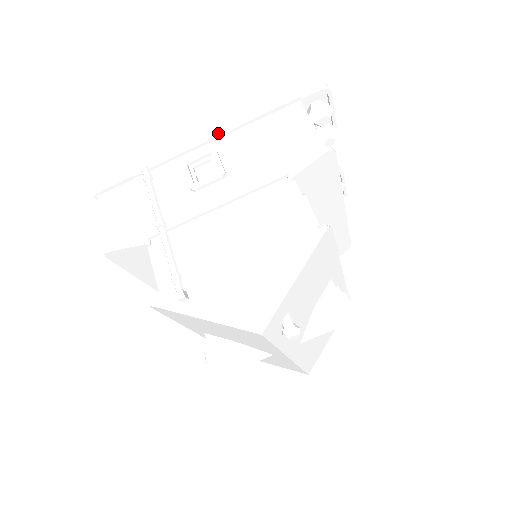
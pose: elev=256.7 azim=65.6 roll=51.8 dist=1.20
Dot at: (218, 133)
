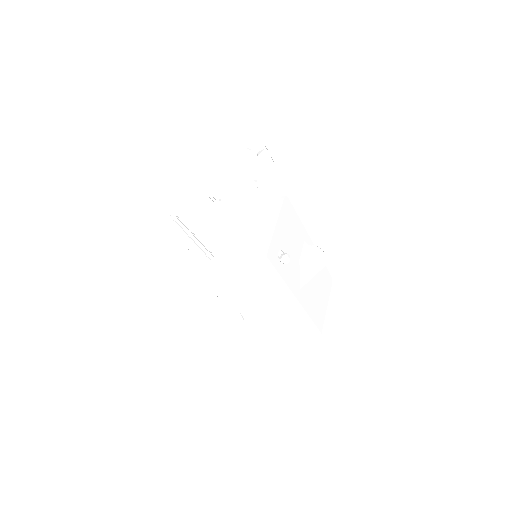
Dot at: (209, 183)
